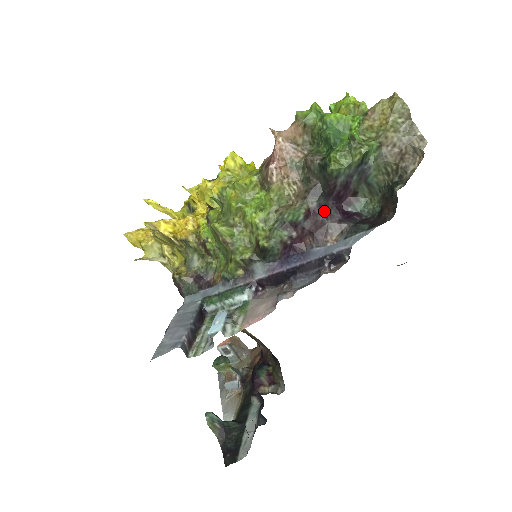
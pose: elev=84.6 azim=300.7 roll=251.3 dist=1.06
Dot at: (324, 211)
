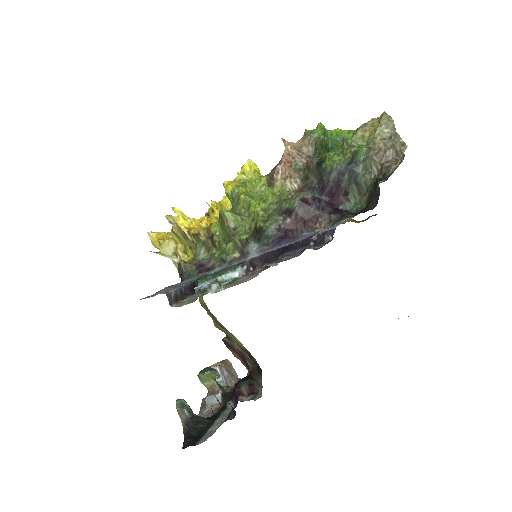
Dot at: (317, 203)
